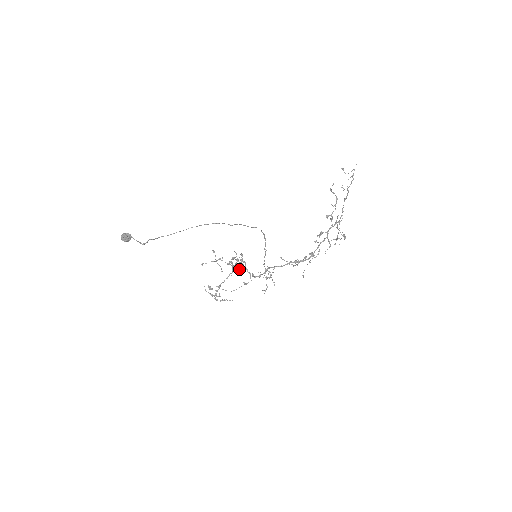
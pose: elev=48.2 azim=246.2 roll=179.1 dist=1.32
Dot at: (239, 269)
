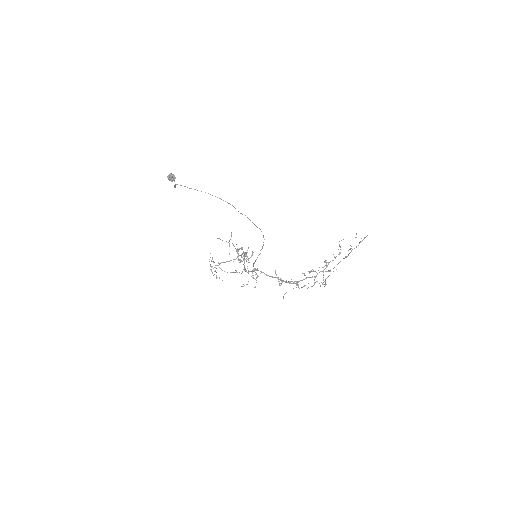
Dot at: occluded
